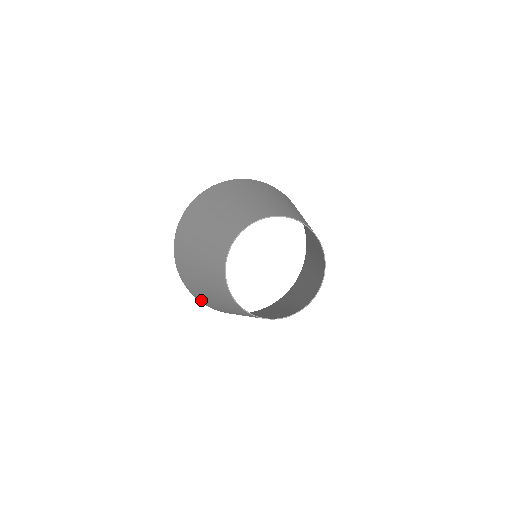
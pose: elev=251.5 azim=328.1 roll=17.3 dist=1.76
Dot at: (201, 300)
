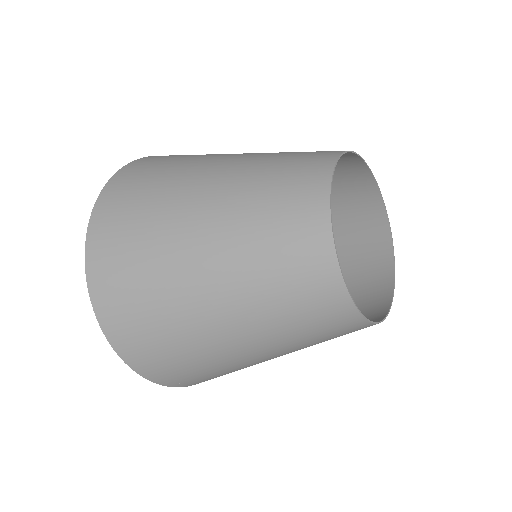
Dot at: (118, 314)
